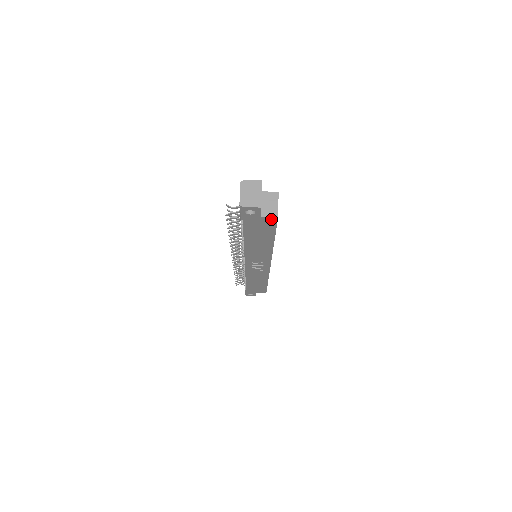
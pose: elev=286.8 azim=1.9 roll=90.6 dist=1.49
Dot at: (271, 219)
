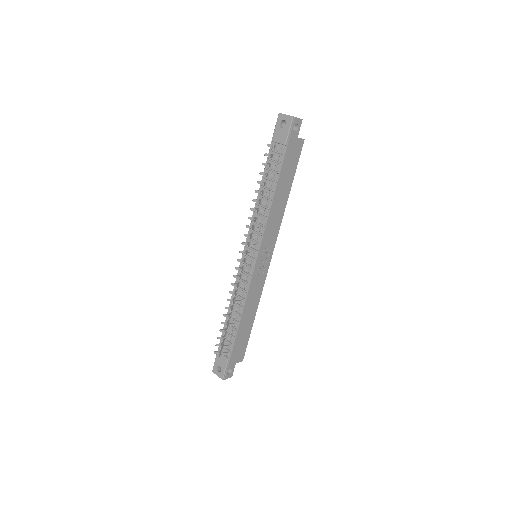
Dot at: (301, 142)
